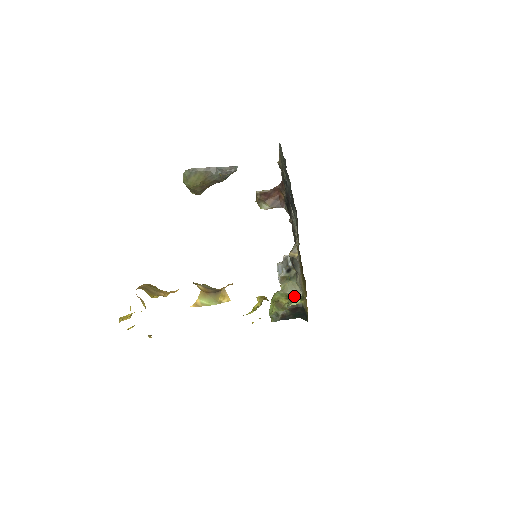
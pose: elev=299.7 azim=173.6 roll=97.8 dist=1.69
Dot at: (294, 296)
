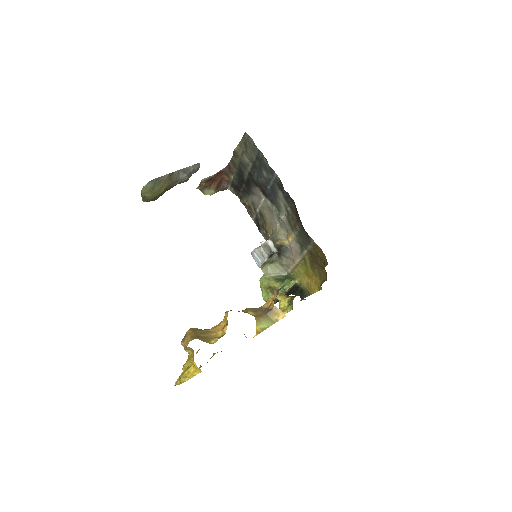
Dot at: (281, 277)
